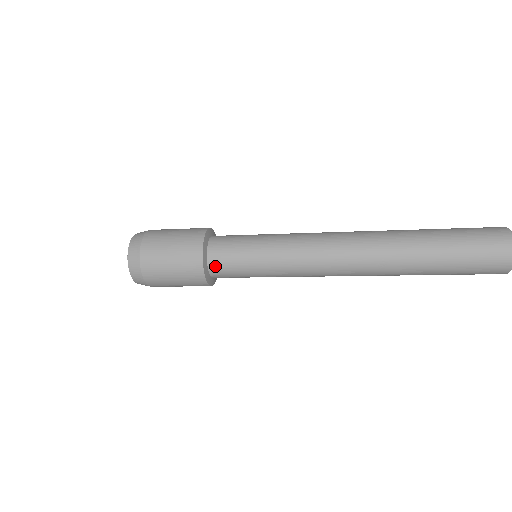
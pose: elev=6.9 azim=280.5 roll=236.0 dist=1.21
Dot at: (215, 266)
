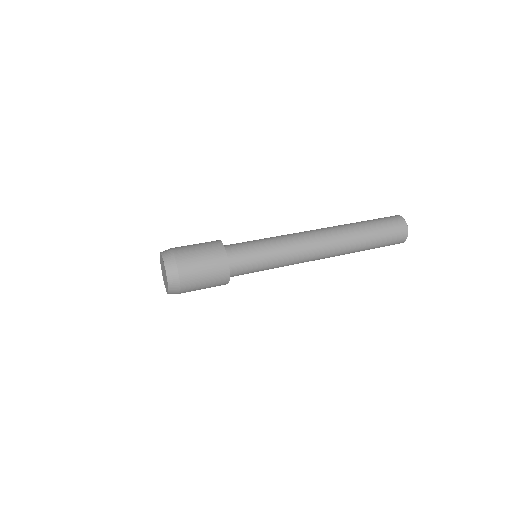
Dot at: (234, 275)
